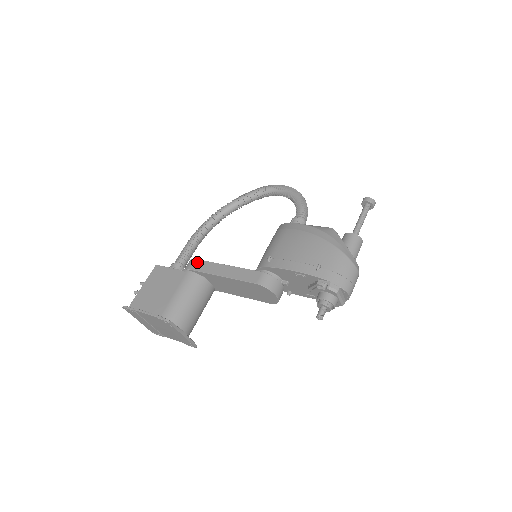
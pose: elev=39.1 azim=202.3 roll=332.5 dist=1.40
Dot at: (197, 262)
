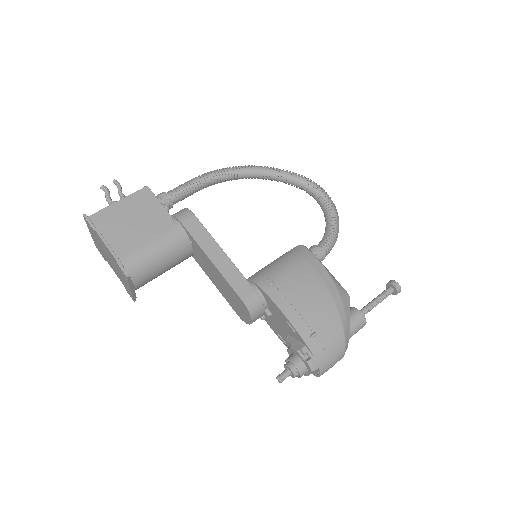
Dot at: (194, 220)
